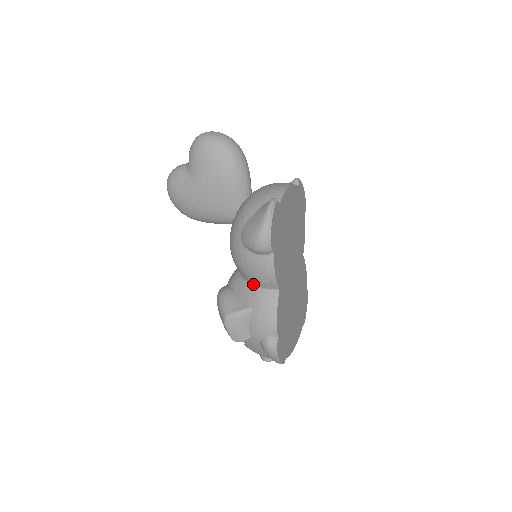
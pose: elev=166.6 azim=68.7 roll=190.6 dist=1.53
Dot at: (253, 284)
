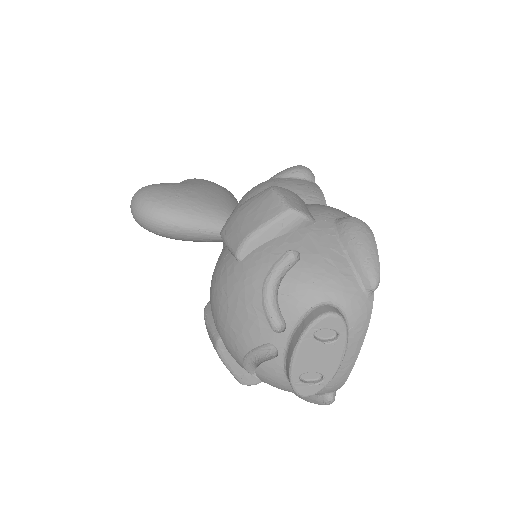
Dot at: occluded
